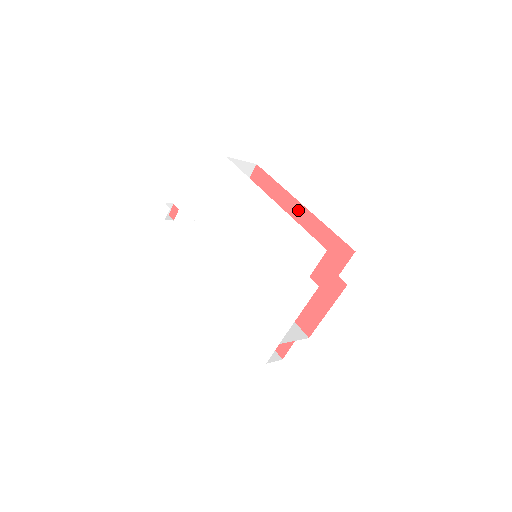
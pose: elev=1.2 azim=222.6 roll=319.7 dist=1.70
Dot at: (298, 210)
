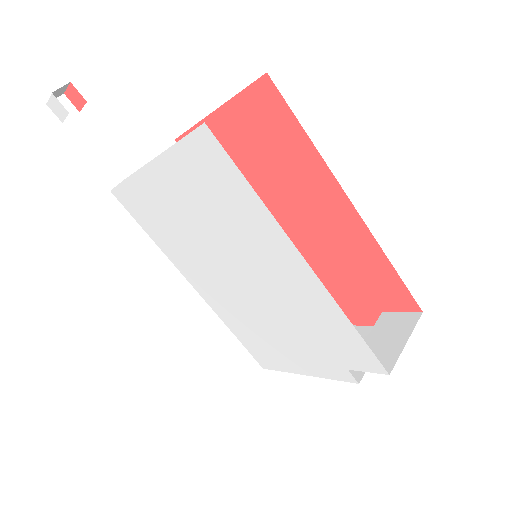
Dot at: (343, 209)
